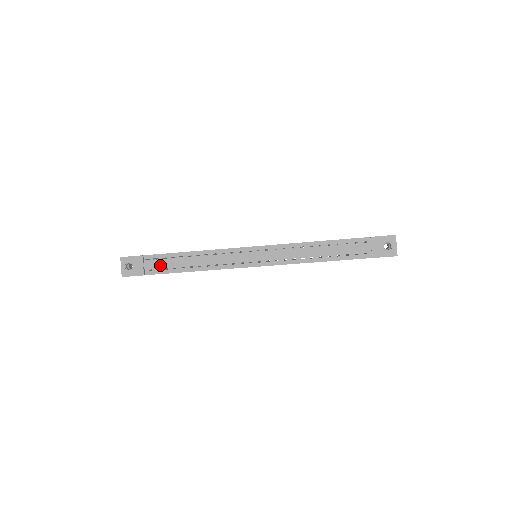
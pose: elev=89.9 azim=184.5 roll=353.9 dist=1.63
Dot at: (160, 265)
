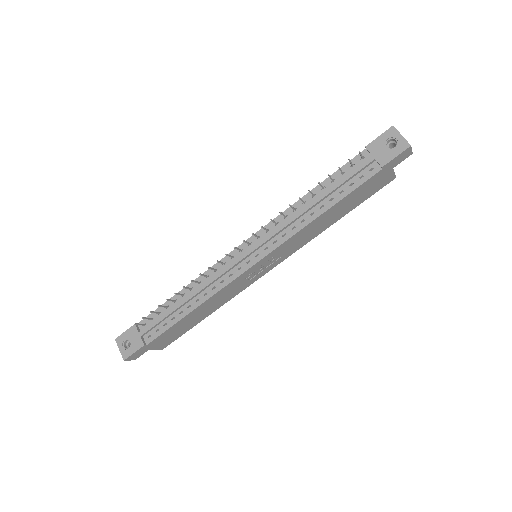
Dot at: (156, 323)
